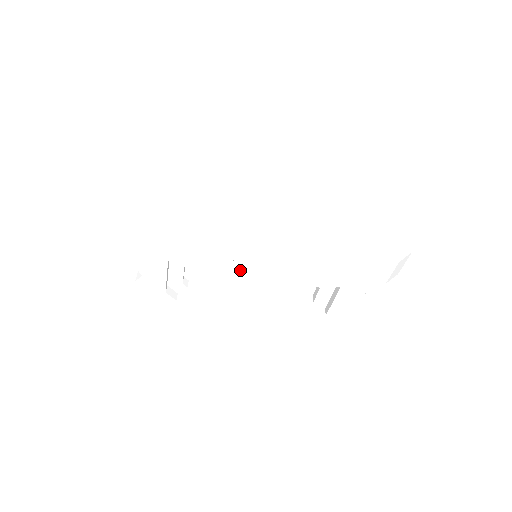
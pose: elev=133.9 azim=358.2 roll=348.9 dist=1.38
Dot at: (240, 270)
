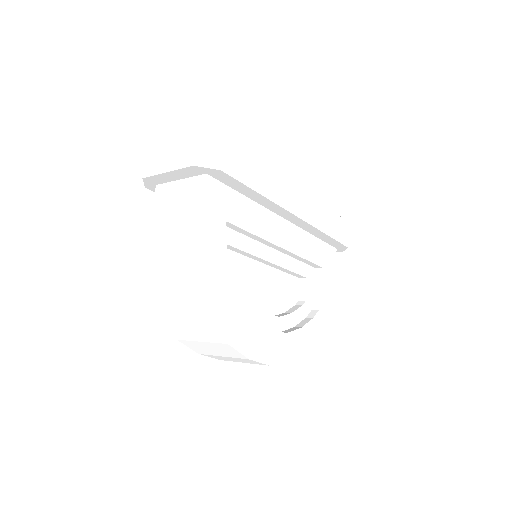
Dot at: (272, 241)
